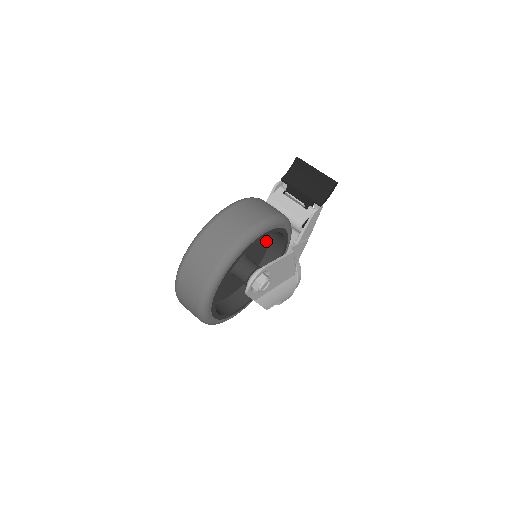
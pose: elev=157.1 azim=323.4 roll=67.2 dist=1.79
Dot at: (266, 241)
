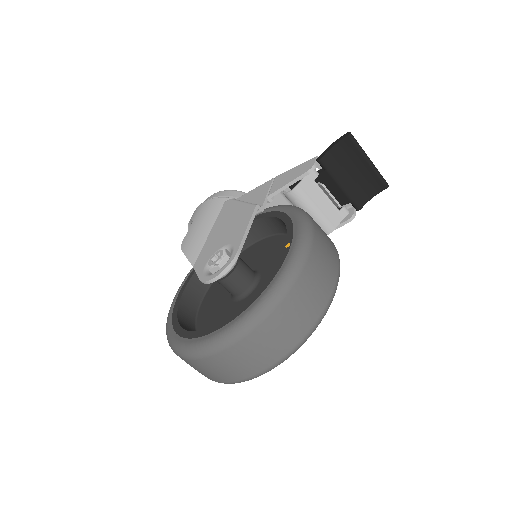
Dot at: occluded
